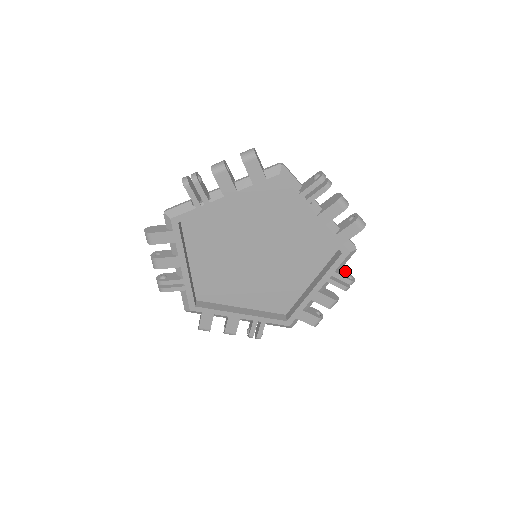
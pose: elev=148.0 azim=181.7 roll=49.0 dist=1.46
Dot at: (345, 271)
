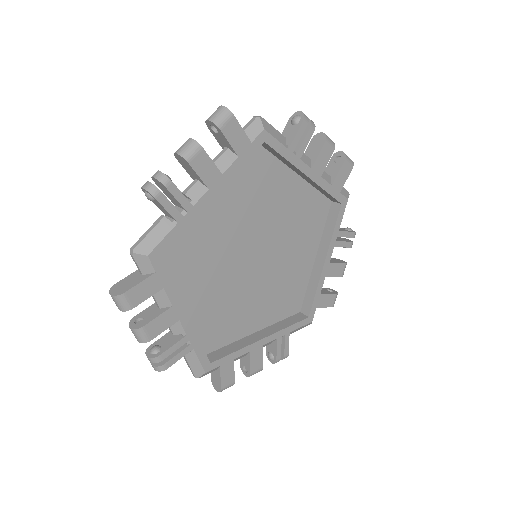
Dot at: occluded
